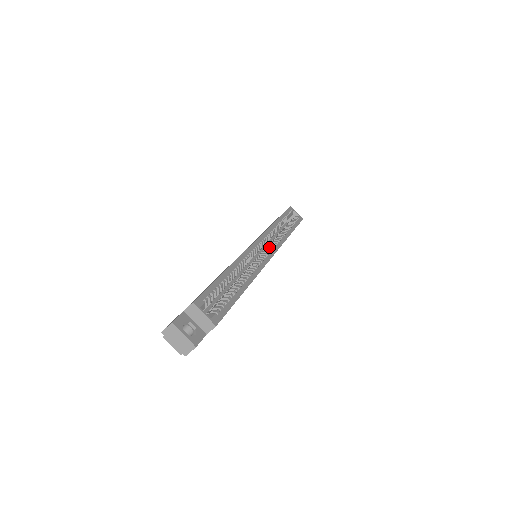
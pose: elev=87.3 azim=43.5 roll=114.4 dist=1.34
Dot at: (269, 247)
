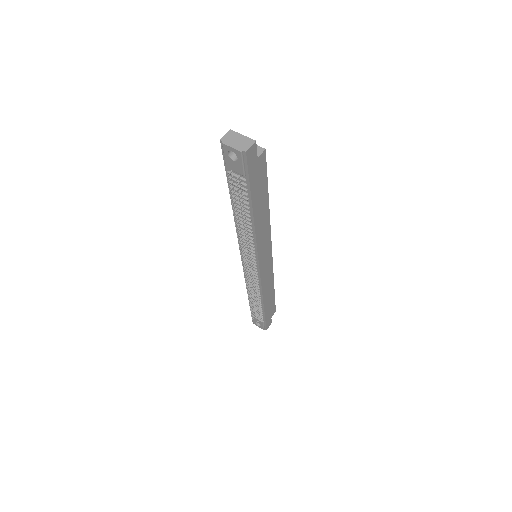
Dot at: occluded
